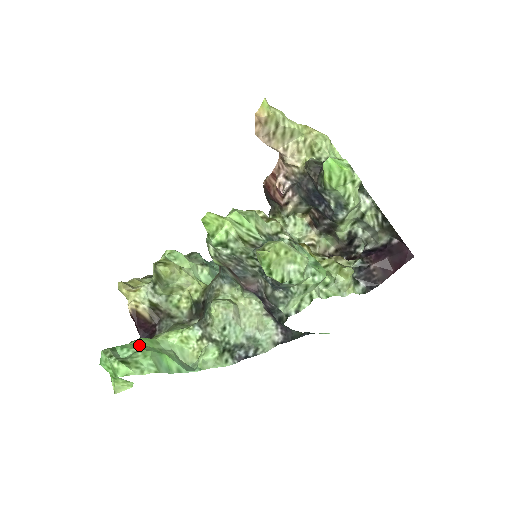
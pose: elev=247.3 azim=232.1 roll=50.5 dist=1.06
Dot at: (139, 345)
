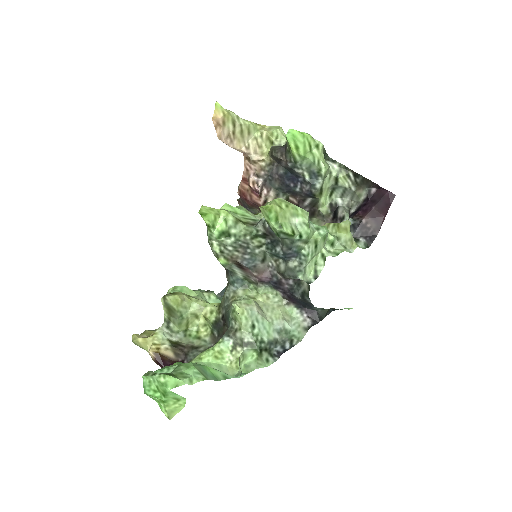
Dot at: occluded
